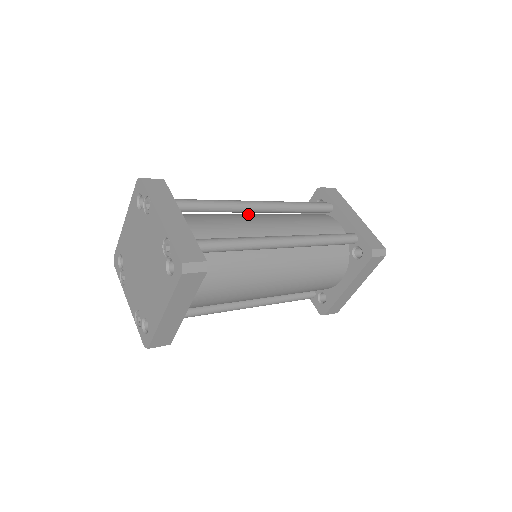
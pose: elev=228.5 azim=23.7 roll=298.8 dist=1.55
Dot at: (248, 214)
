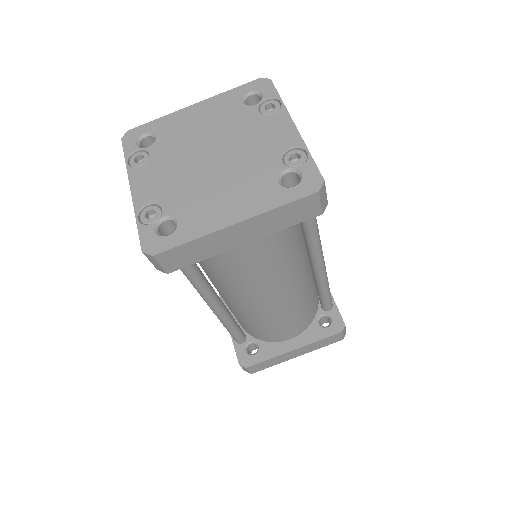
Dot at: occluded
